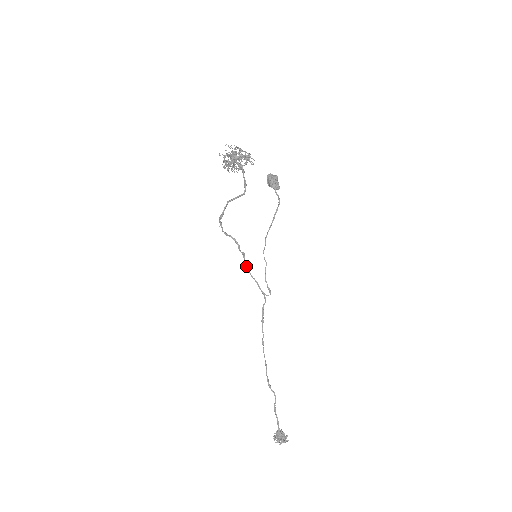
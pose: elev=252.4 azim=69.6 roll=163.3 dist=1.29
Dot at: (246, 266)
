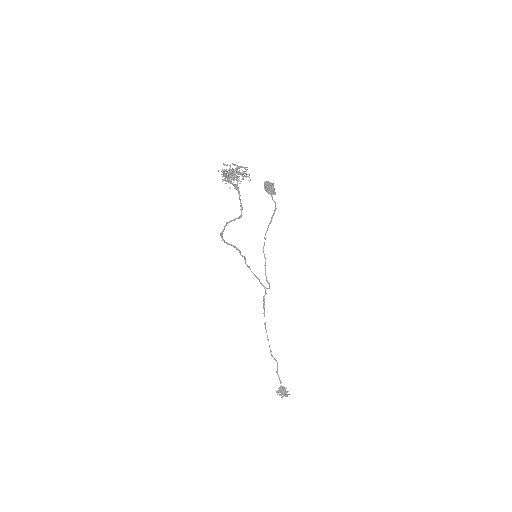
Dot at: (247, 266)
